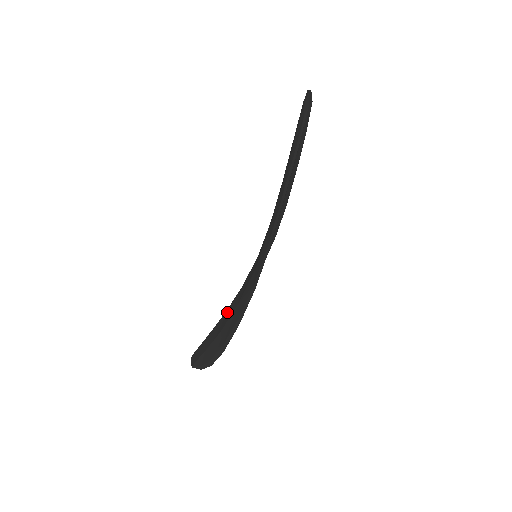
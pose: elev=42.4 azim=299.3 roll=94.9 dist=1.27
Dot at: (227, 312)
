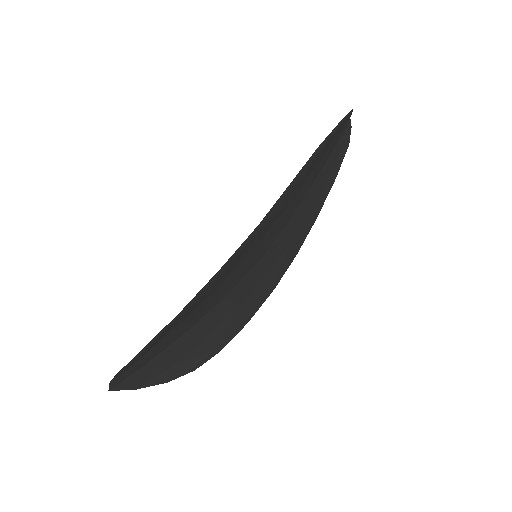
Dot at: occluded
